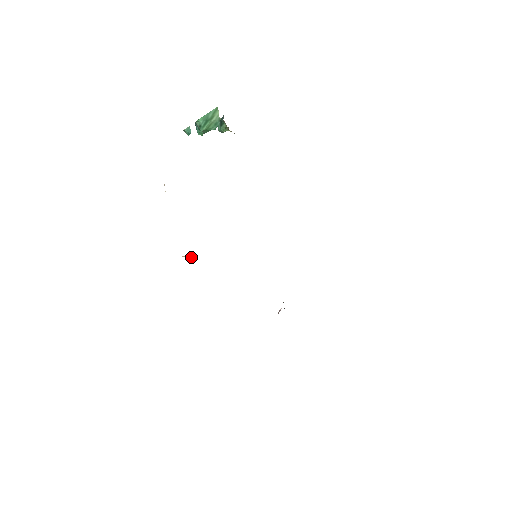
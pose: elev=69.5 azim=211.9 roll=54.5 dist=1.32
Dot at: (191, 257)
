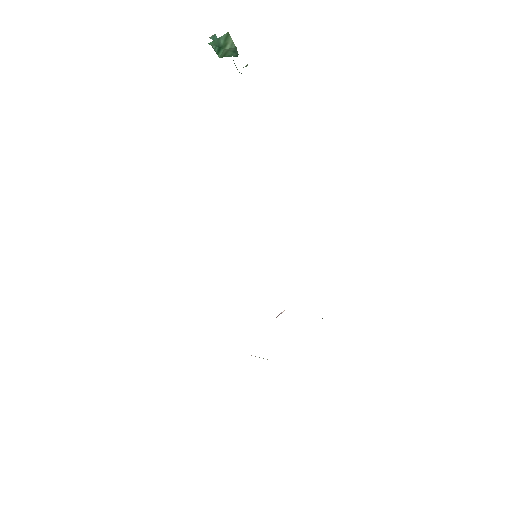
Dot at: occluded
